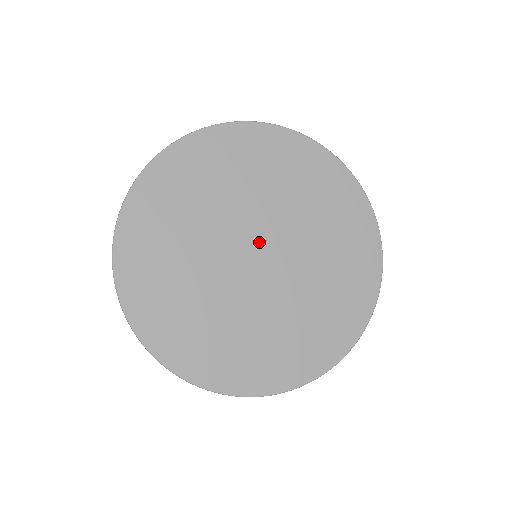
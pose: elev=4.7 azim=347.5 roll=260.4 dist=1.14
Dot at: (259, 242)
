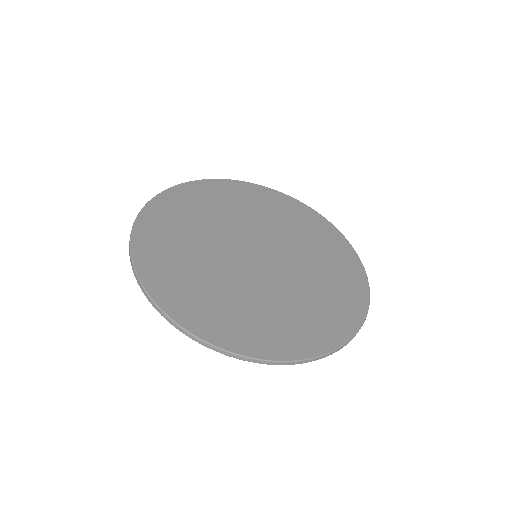
Dot at: (260, 246)
